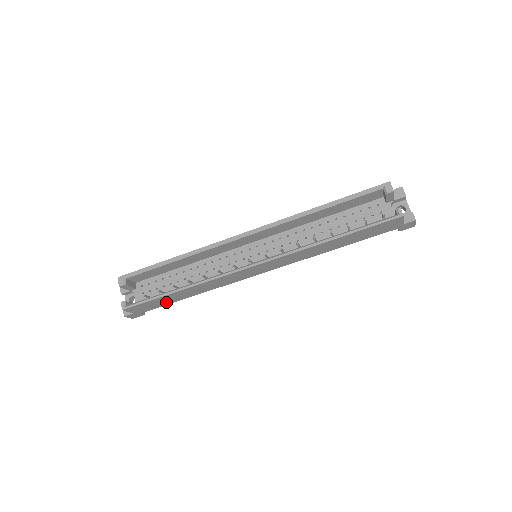
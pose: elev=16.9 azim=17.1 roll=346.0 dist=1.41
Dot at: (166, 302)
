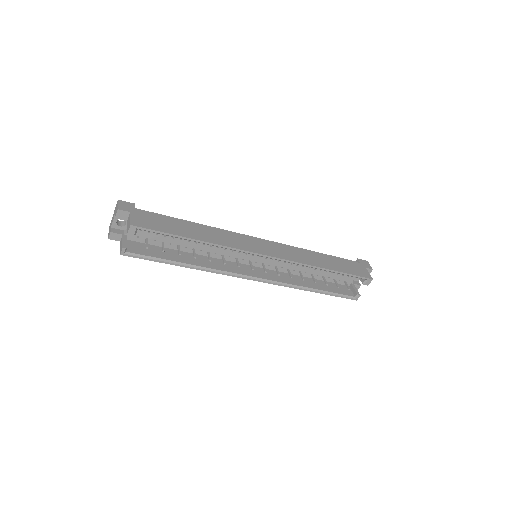
Dot at: (159, 249)
